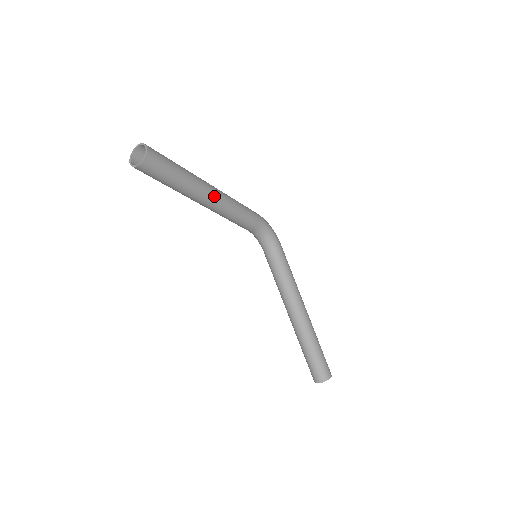
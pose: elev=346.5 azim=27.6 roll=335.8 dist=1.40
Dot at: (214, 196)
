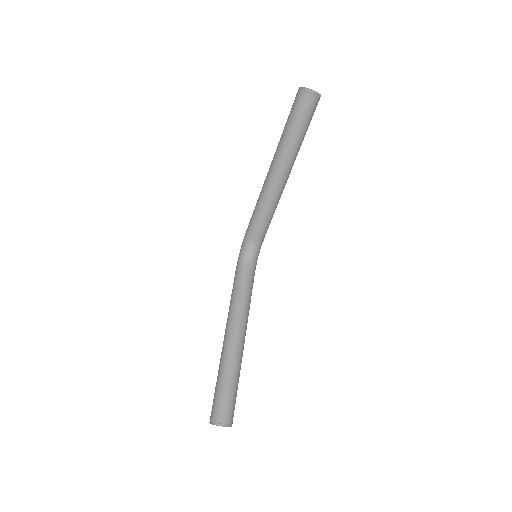
Dot at: (287, 178)
